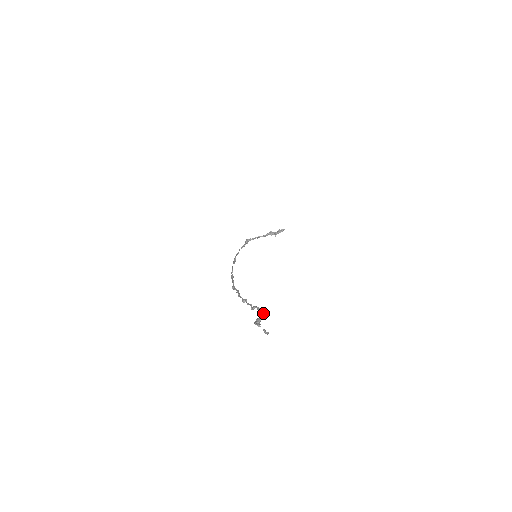
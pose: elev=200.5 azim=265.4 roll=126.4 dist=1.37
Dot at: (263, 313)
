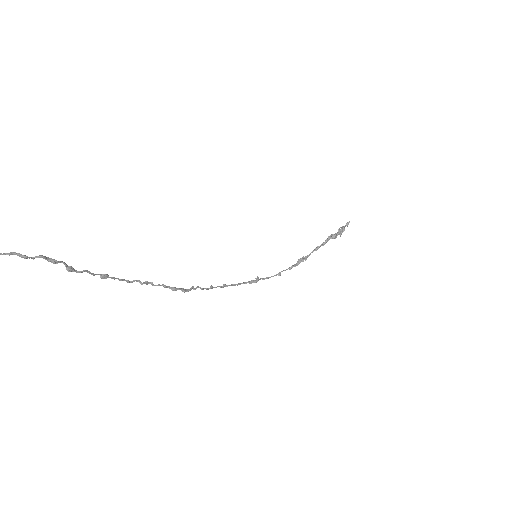
Dot at: (13, 252)
